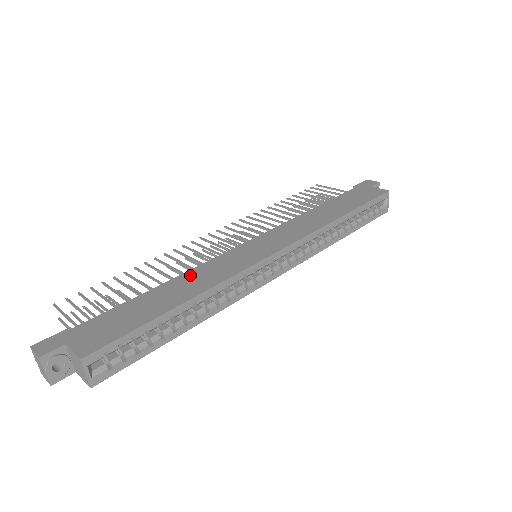
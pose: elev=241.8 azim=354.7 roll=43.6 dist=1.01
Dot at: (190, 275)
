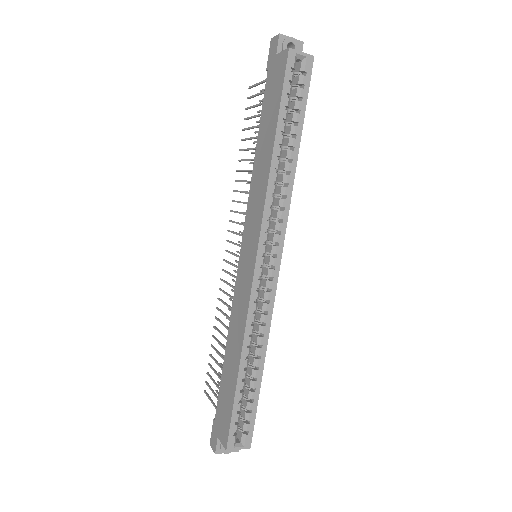
Dot at: (231, 328)
